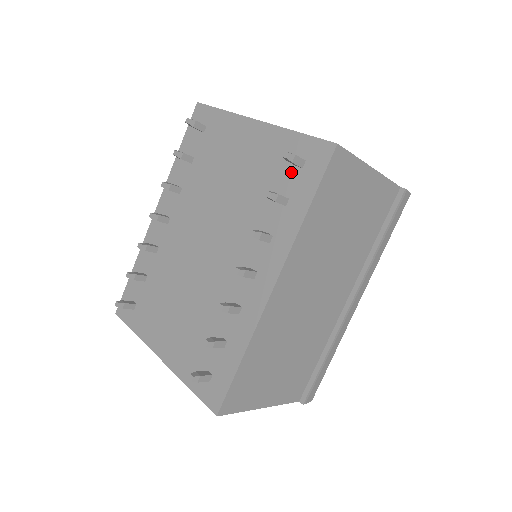
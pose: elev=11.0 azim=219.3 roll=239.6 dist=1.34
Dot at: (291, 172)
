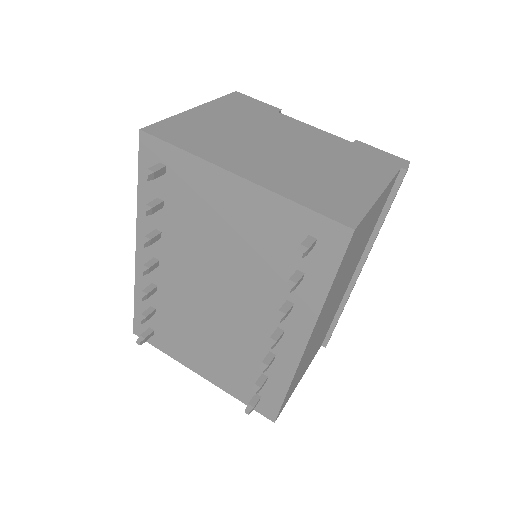
Dot at: occluded
